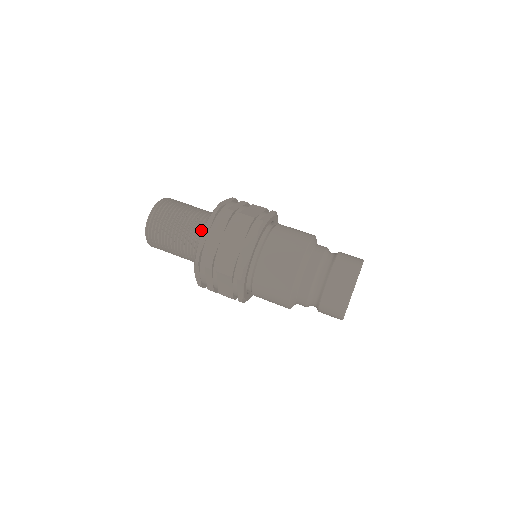
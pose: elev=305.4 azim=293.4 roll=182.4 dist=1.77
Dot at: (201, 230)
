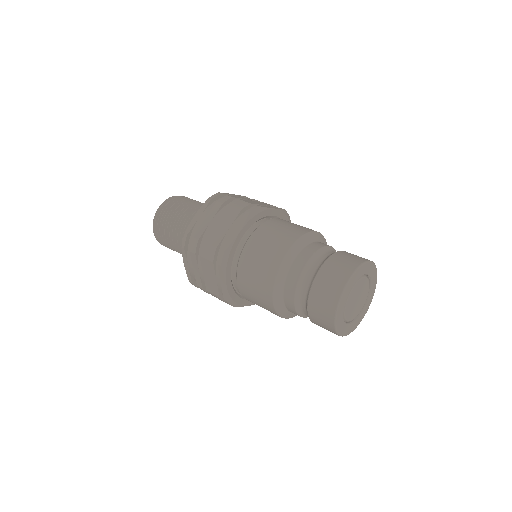
Dot at: occluded
